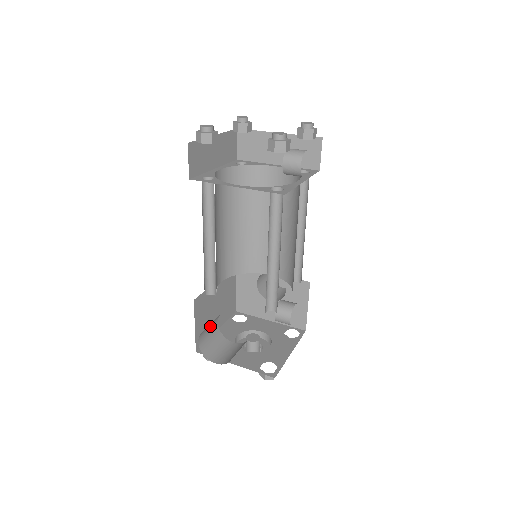
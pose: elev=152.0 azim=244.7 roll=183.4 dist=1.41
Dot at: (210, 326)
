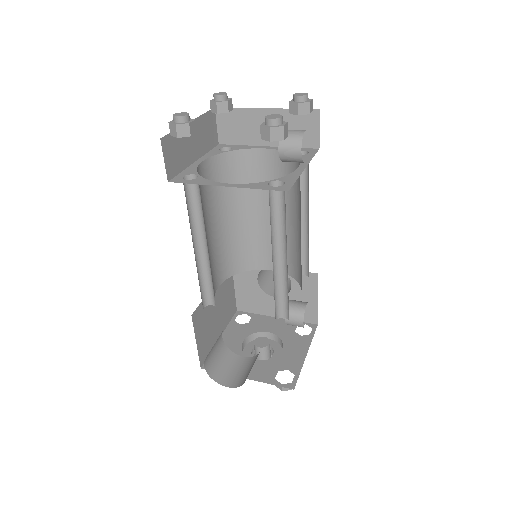
Dot at: (215, 344)
